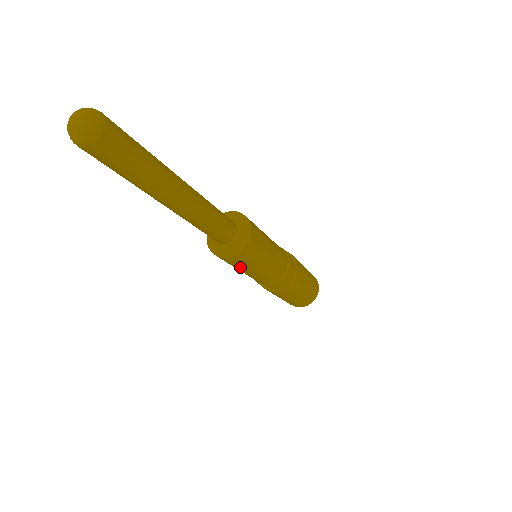
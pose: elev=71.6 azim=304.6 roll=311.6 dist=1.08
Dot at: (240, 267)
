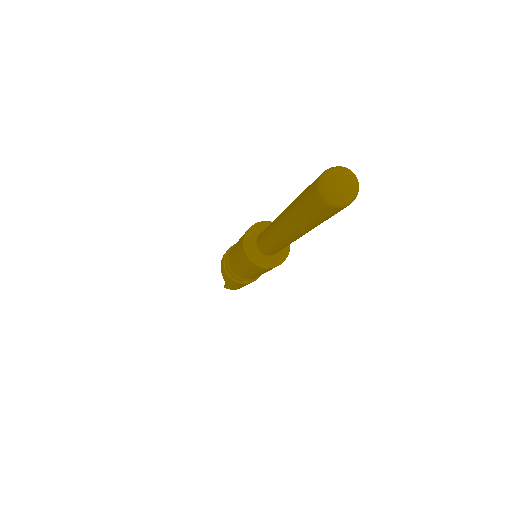
Dot at: (269, 270)
